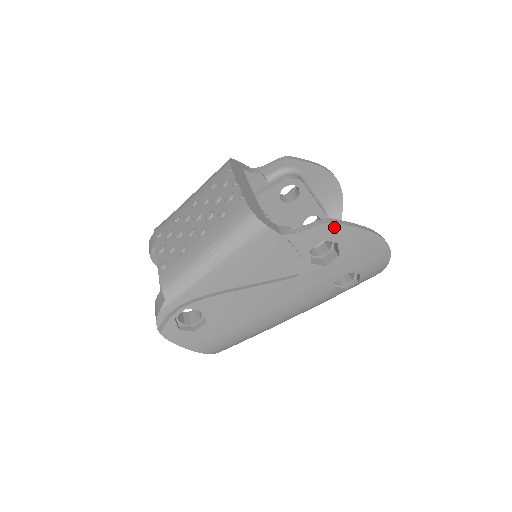
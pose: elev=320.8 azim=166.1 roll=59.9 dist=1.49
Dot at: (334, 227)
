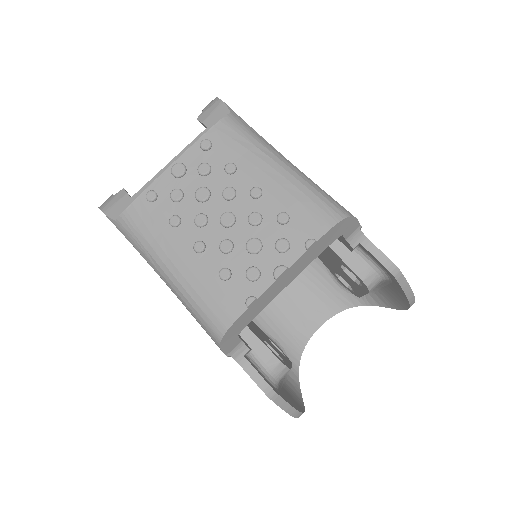
Dot at: occluded
